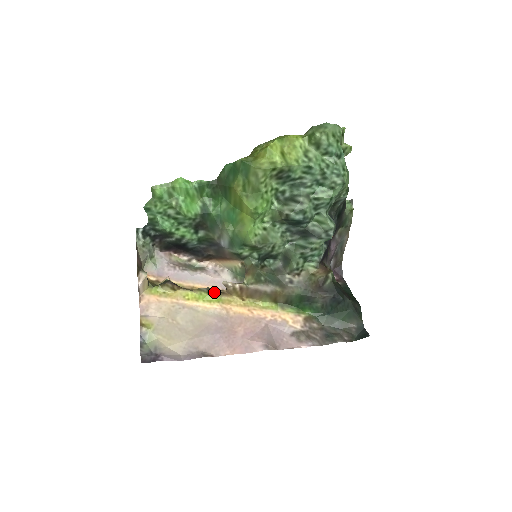
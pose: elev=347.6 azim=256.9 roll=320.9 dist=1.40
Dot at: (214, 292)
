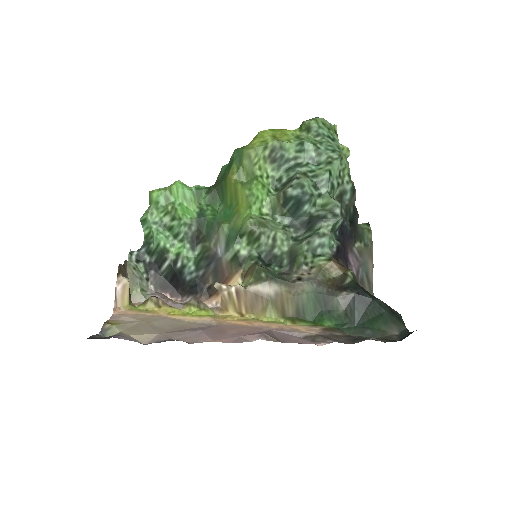
Dot at: (206, 306)
